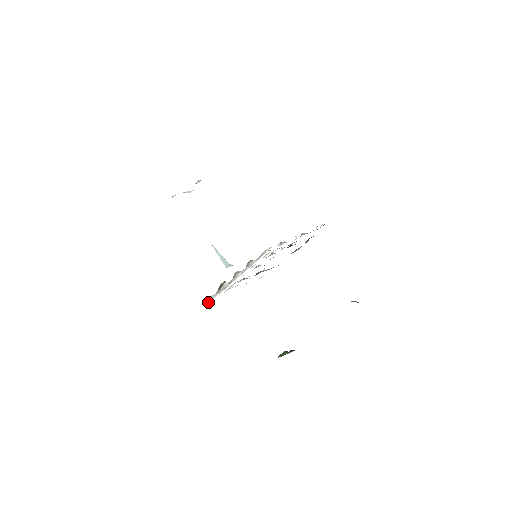
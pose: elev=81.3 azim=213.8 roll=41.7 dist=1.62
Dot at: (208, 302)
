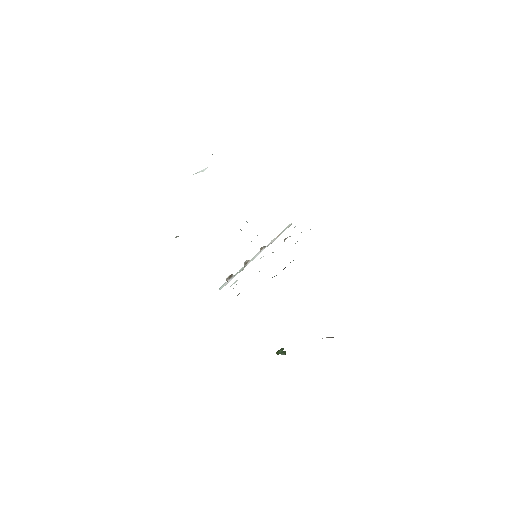
Dot at: (222, 287)
